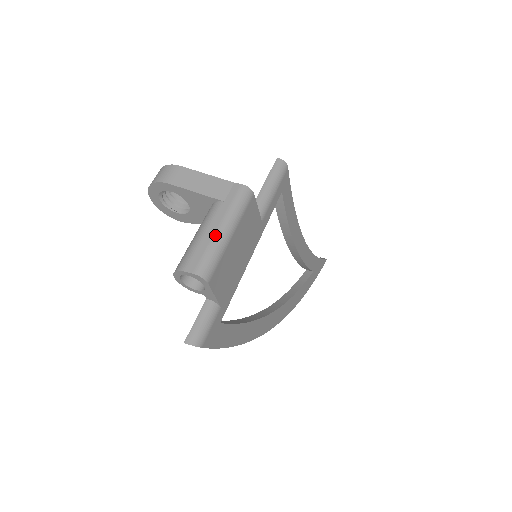
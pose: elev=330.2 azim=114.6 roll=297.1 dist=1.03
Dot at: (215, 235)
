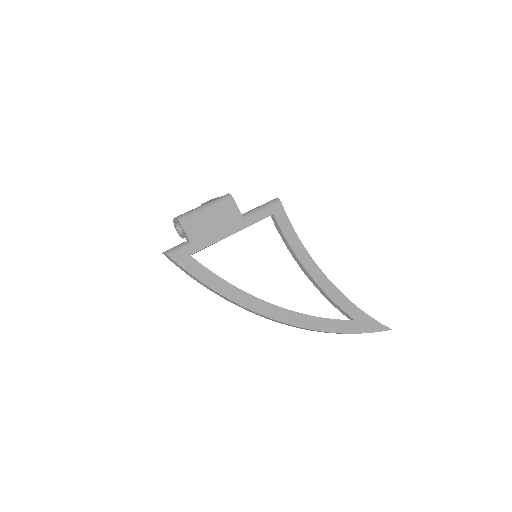
Dot at: (197, 207)
